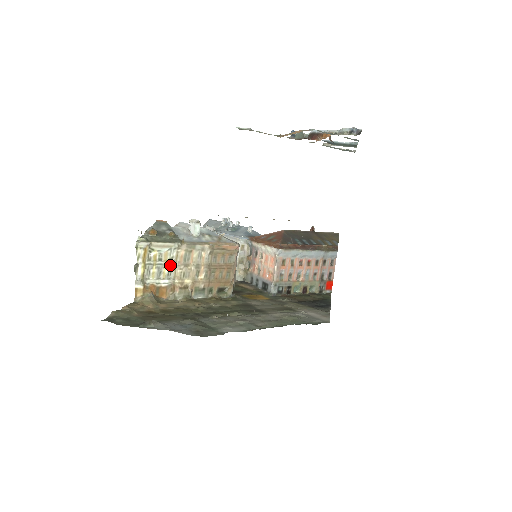
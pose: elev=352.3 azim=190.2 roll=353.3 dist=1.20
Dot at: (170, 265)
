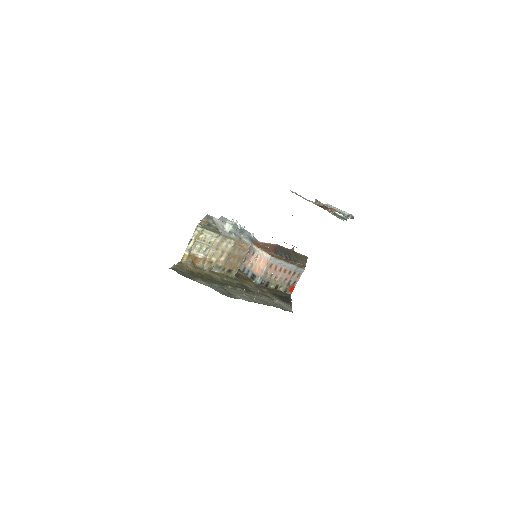
Dot at: (208, 246)
